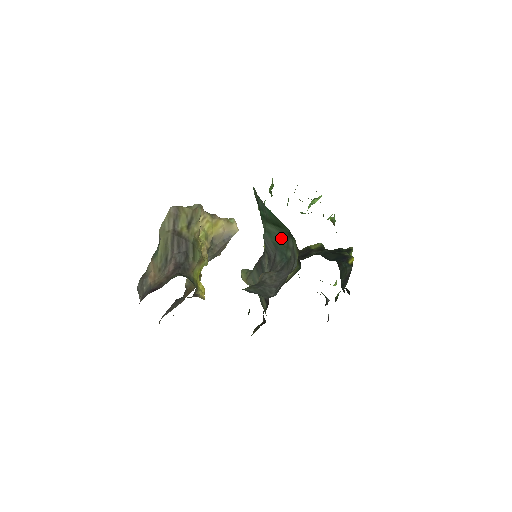
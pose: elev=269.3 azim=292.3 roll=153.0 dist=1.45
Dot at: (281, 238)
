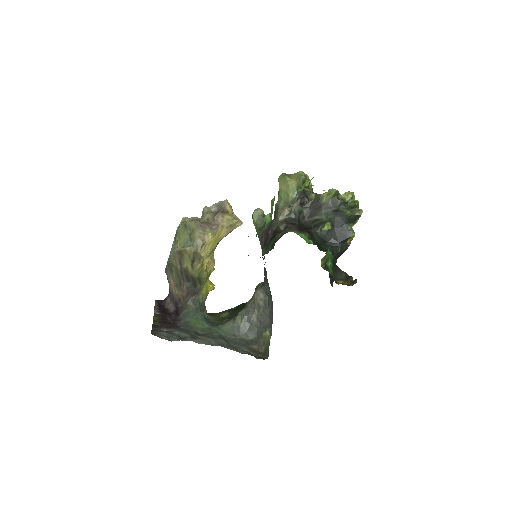
Dot at: occluded
